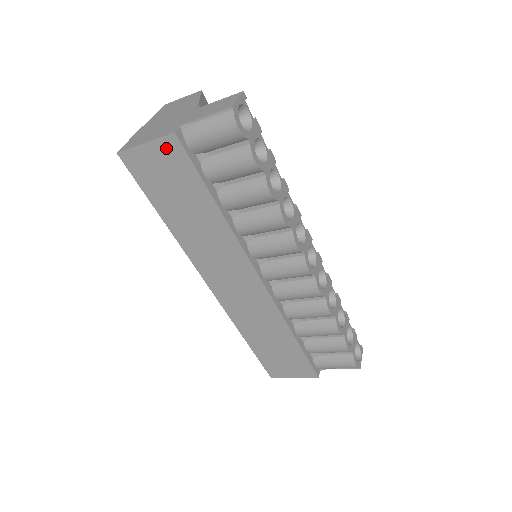
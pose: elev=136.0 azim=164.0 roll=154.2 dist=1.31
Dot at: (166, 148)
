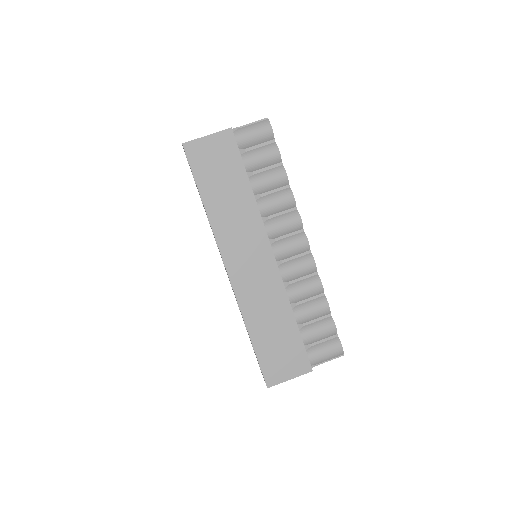
Dot at: (222, 139)
